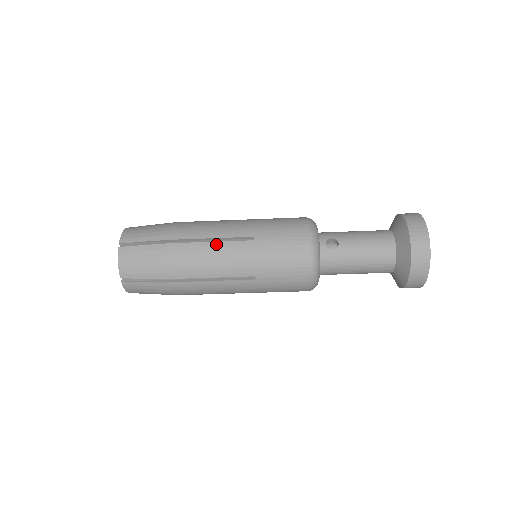
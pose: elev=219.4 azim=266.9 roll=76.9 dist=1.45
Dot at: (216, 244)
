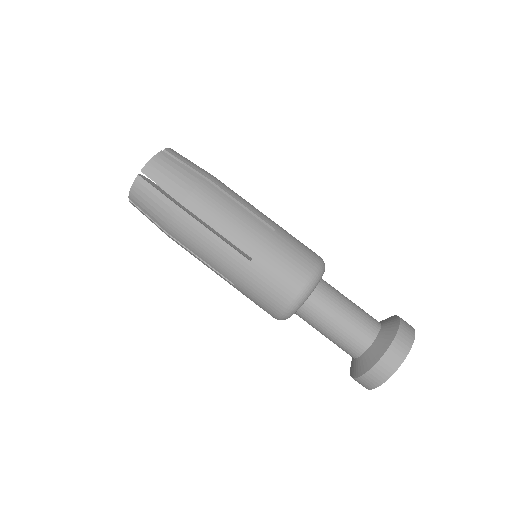
Dot at: occluded
